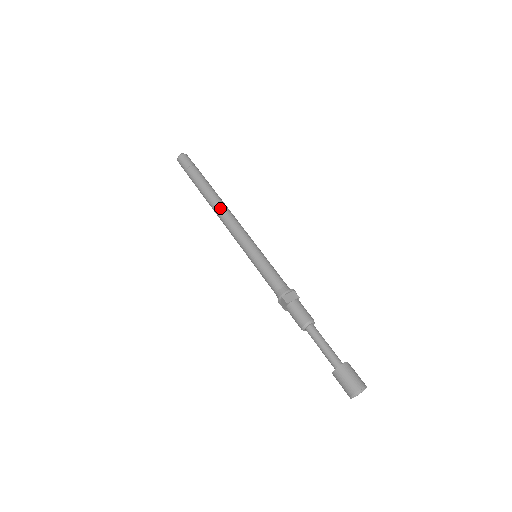
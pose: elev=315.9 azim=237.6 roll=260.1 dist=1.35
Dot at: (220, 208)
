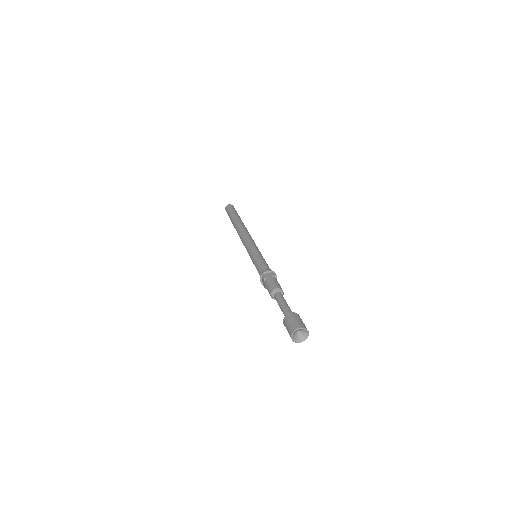
Dot at: (240, 230)
